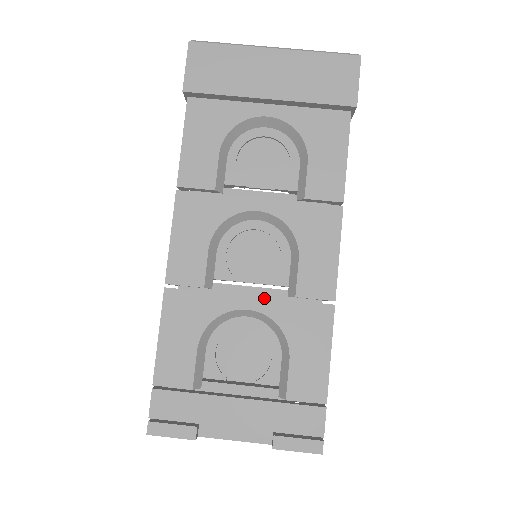
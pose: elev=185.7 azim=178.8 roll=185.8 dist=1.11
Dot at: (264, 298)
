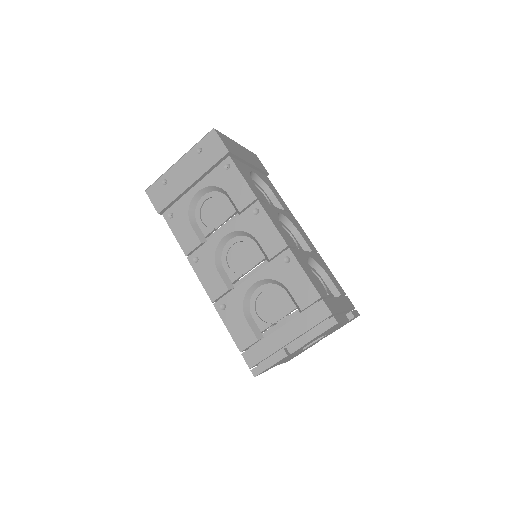
Dot at: (308, 252)
